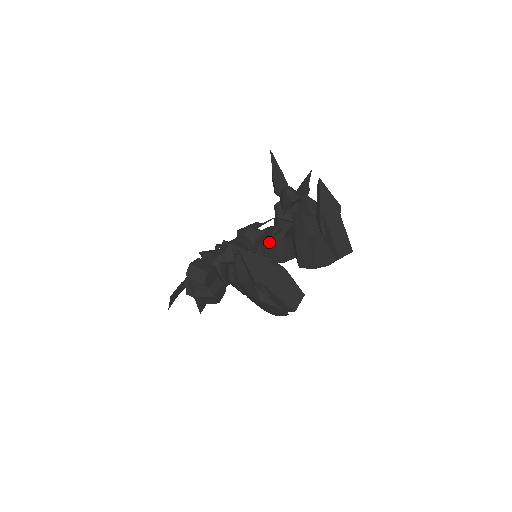
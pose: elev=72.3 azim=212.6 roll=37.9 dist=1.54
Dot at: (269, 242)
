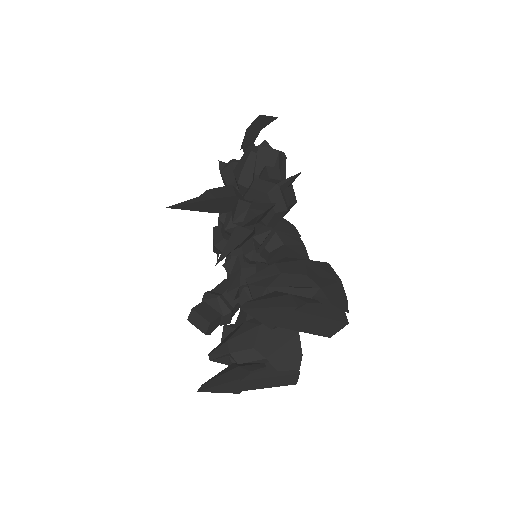
Dot at: (259, 250)
